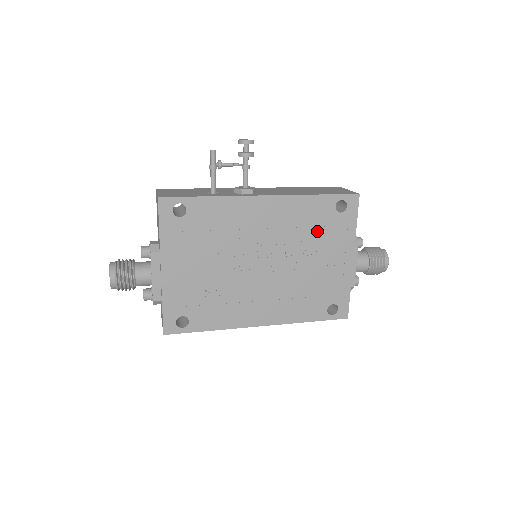
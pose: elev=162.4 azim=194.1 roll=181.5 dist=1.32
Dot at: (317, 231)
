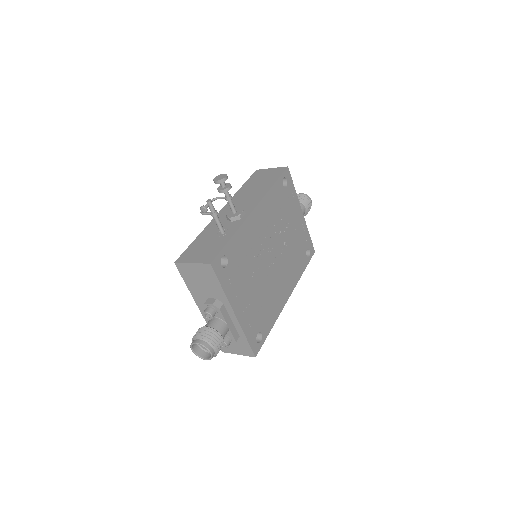
Dot at: (283, 209)
